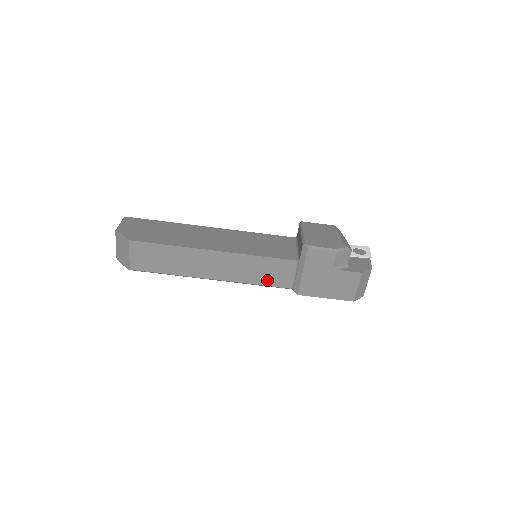
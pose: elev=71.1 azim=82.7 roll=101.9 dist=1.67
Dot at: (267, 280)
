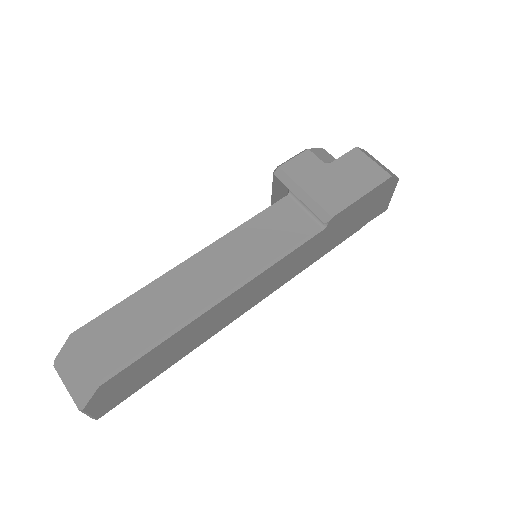
Dot at: (285, 240)
